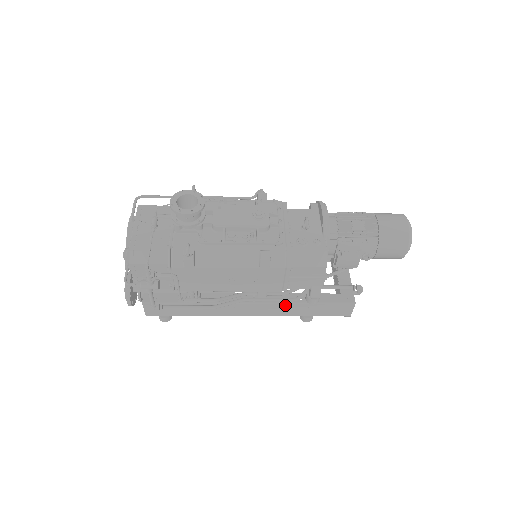
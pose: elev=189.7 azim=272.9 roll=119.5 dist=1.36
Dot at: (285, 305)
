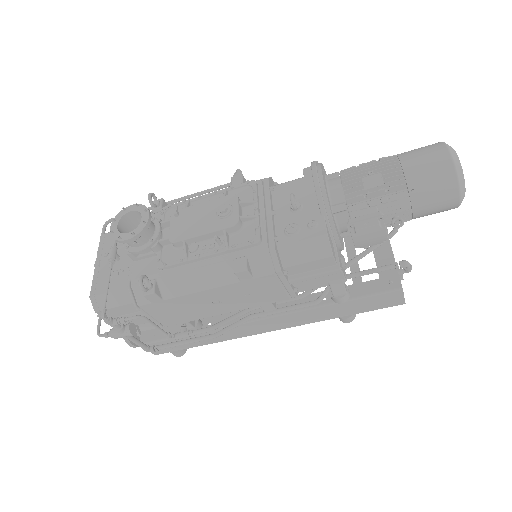
Dot at: (306, 311)
